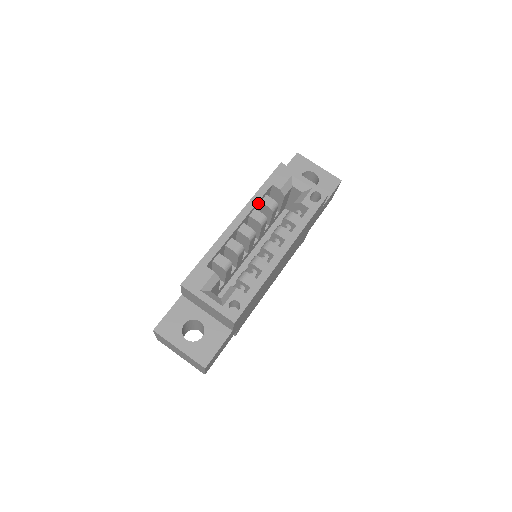
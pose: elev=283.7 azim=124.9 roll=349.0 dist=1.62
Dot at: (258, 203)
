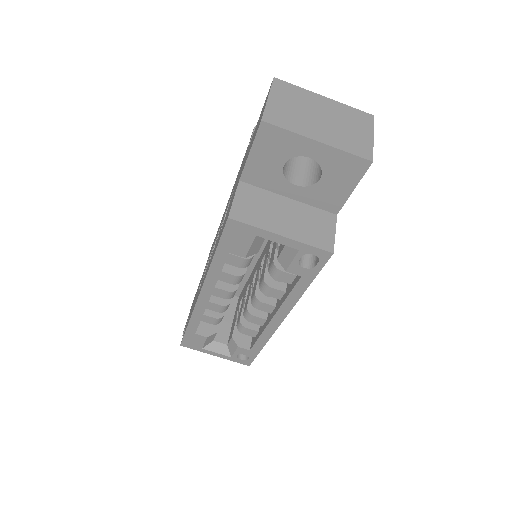
Dot at: occluded
